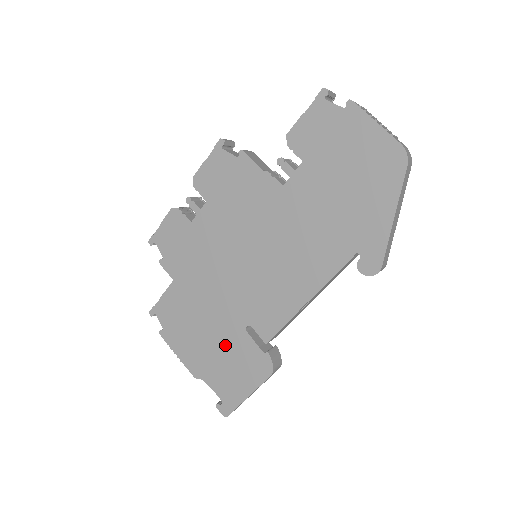
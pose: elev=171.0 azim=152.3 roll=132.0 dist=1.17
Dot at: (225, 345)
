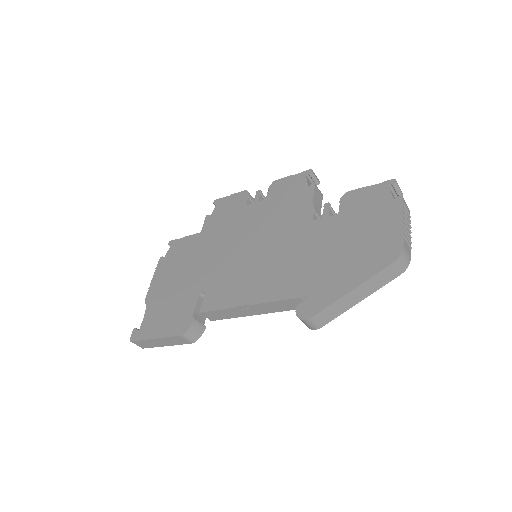
Dot at: (180, 294)
